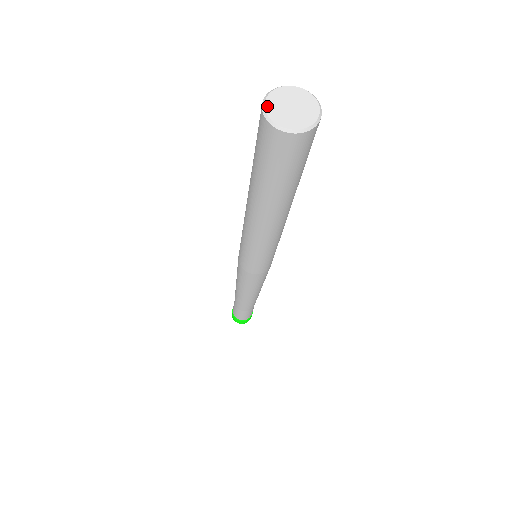
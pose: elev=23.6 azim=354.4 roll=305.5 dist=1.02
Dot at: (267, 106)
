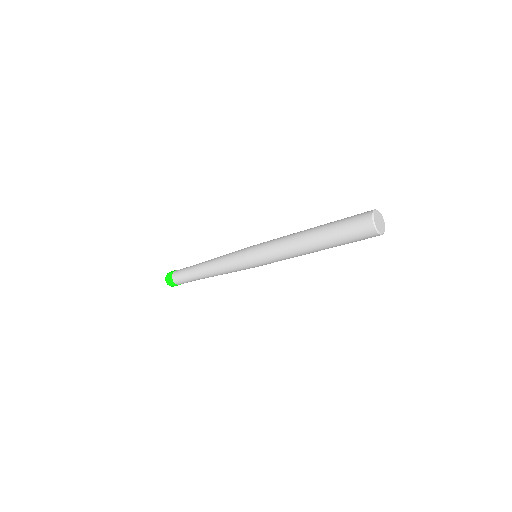
Dot at: (377, 228)
